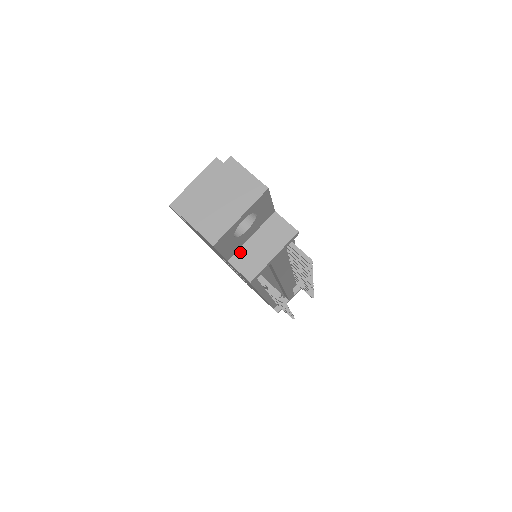
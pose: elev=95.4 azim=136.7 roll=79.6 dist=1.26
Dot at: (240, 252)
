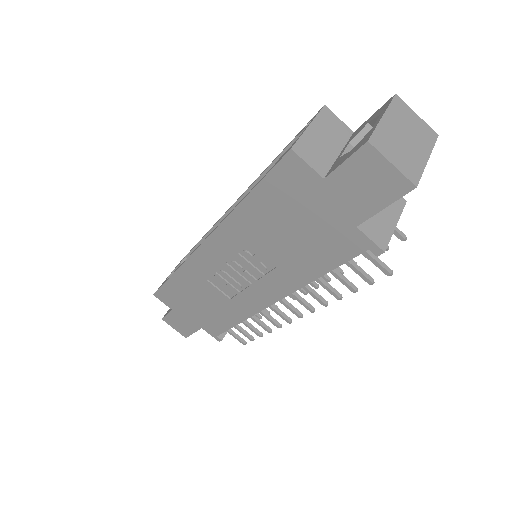
Dot at: occluded
